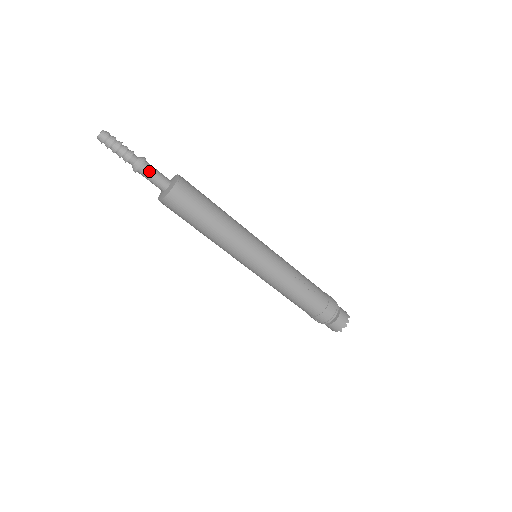
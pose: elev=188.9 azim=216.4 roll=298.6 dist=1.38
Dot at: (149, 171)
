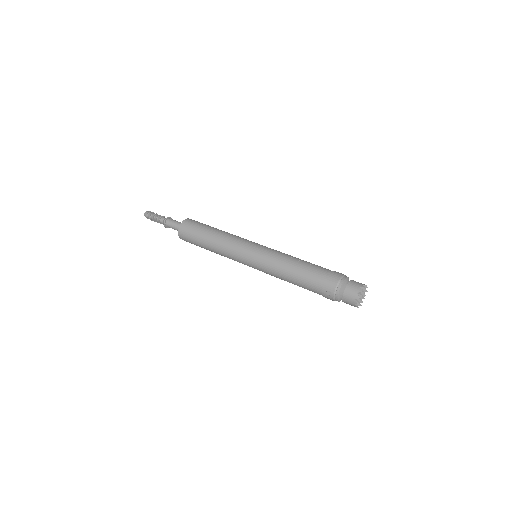
Dot at: (171, 221)
